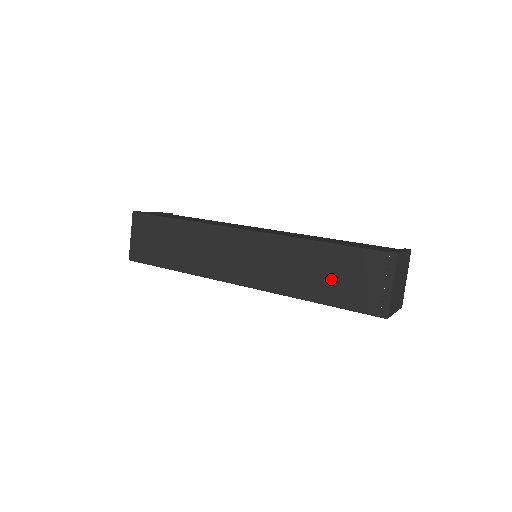
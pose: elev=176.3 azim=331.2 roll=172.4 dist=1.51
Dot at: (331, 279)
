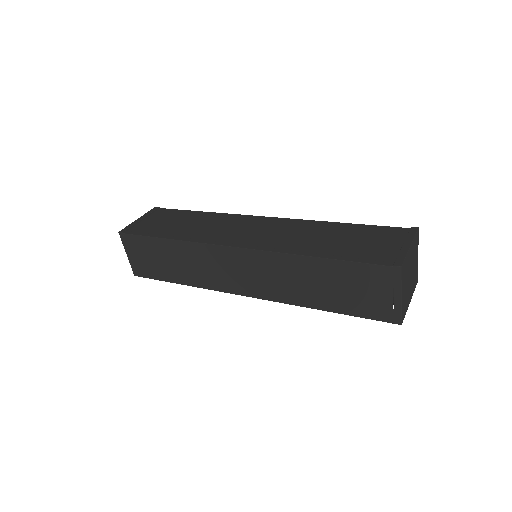
Dot at: (336, 291)
